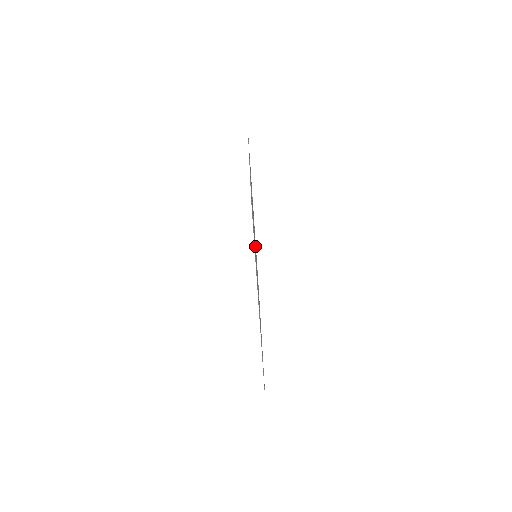
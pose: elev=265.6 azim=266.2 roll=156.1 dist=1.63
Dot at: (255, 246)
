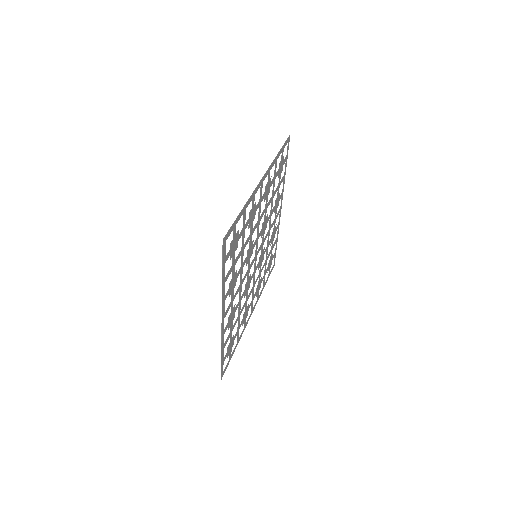
Dot at: (260, 245)
